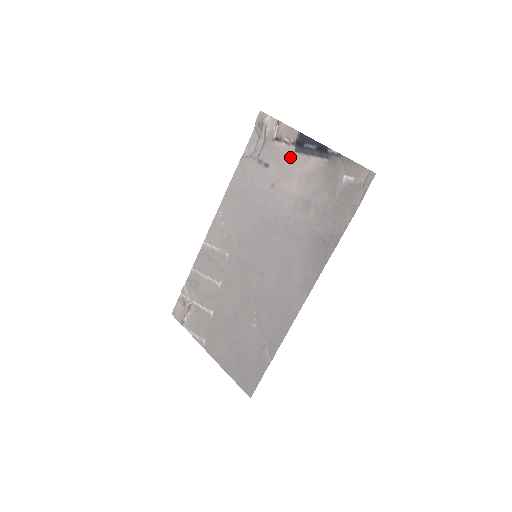
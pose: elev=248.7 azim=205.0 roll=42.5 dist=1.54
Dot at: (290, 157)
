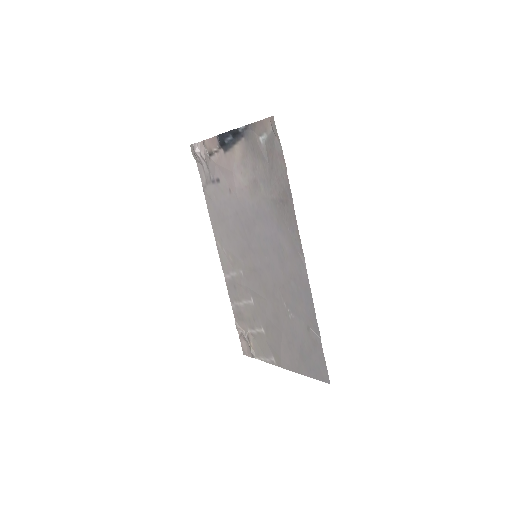
Dot at: (225, 160)
